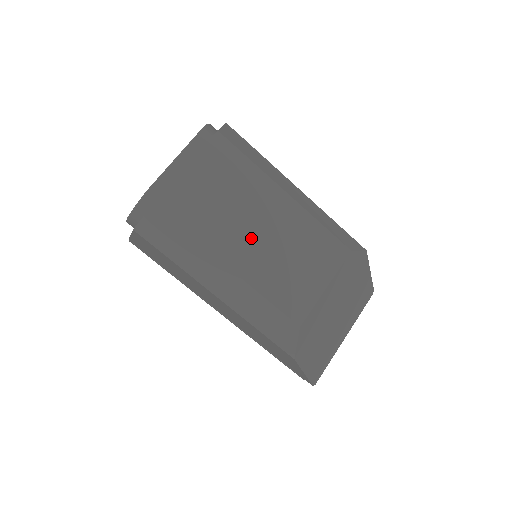
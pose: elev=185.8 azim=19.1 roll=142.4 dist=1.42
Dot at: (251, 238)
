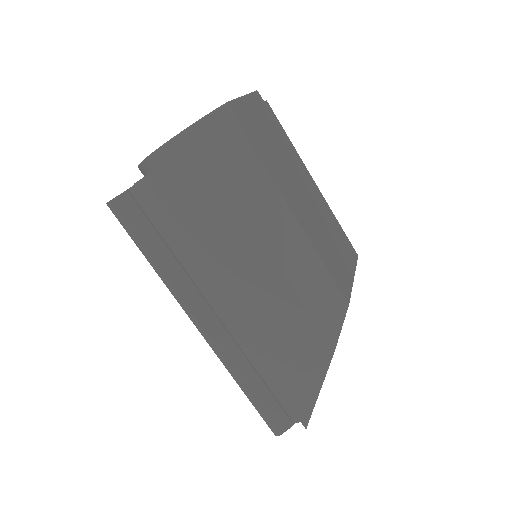
Dot at: (302, 200)
